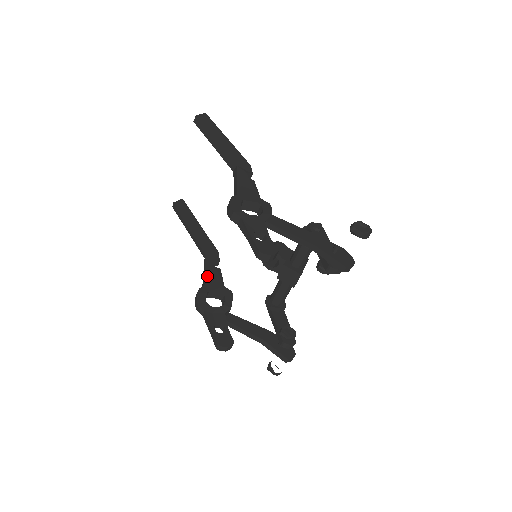
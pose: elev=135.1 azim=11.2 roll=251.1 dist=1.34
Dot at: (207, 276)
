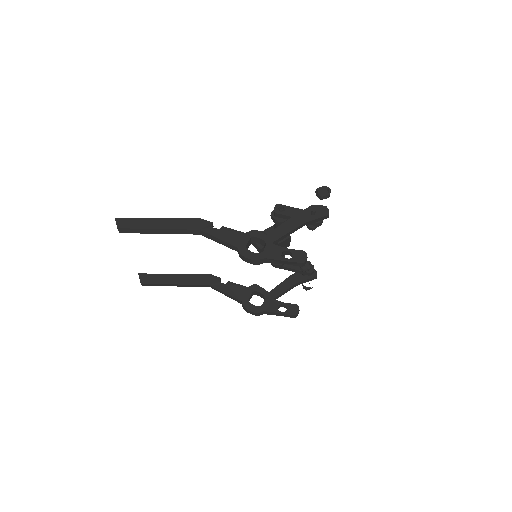
Dot at: (233, 294)
